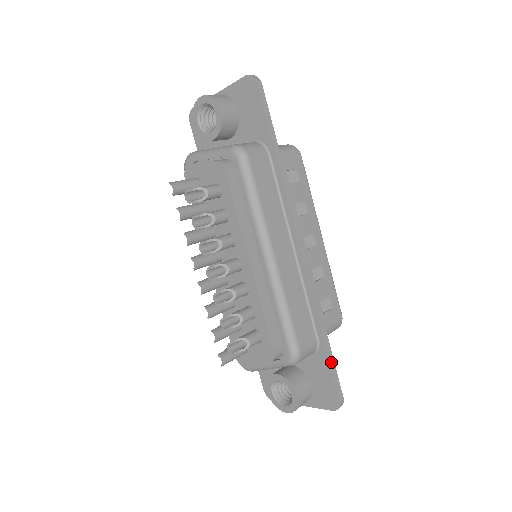
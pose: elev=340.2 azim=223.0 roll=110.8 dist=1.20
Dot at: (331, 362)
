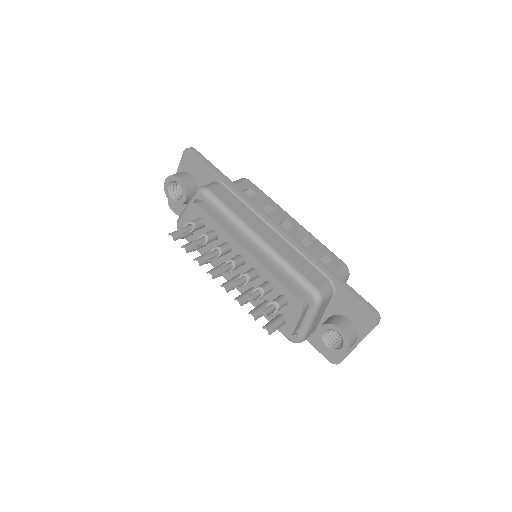
Dot at: (348, 288)
